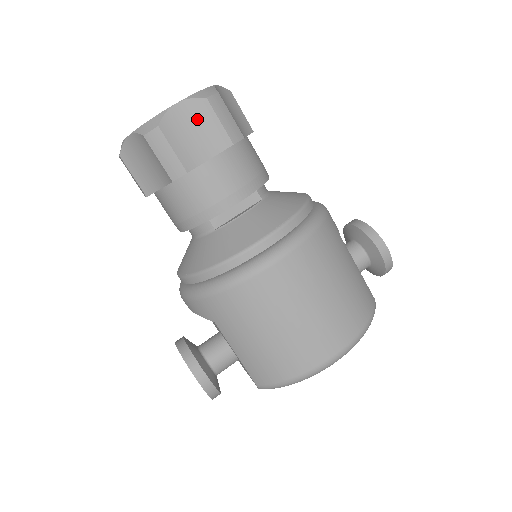
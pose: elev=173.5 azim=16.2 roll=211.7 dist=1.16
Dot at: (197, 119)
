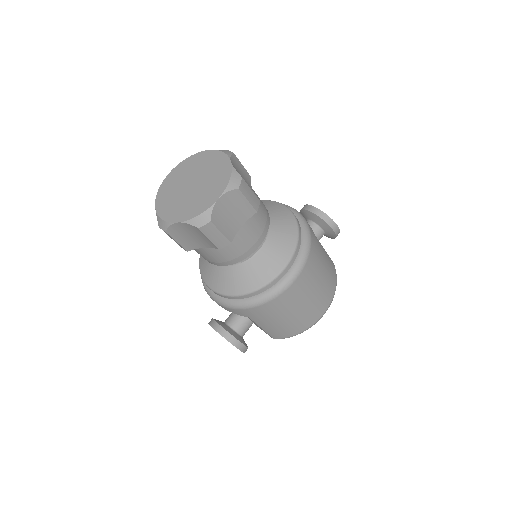
Dot at: (232, 204)
